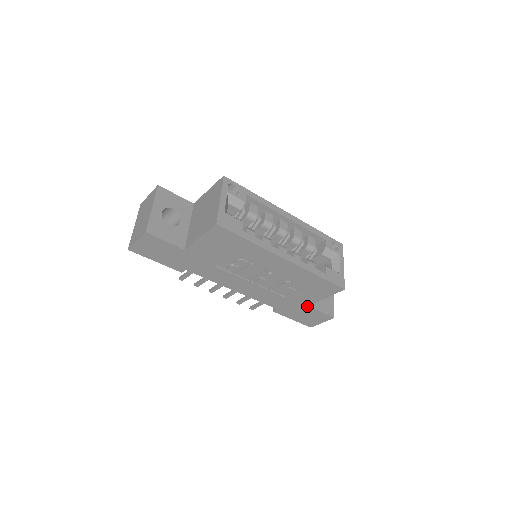
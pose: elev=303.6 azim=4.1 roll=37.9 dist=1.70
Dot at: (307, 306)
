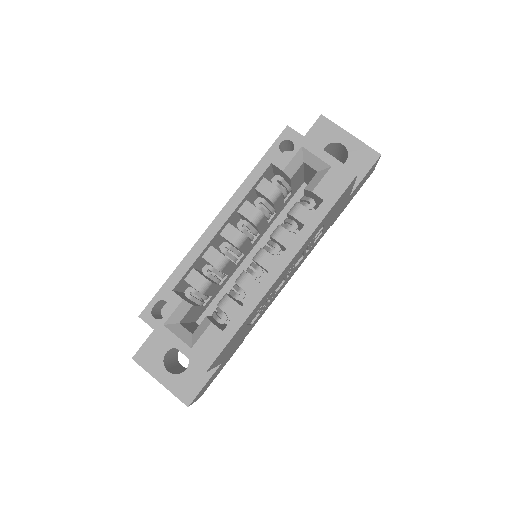
Dot at: (348, 198)
